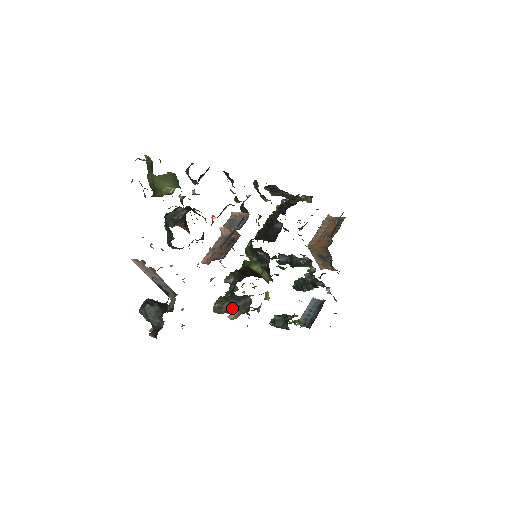
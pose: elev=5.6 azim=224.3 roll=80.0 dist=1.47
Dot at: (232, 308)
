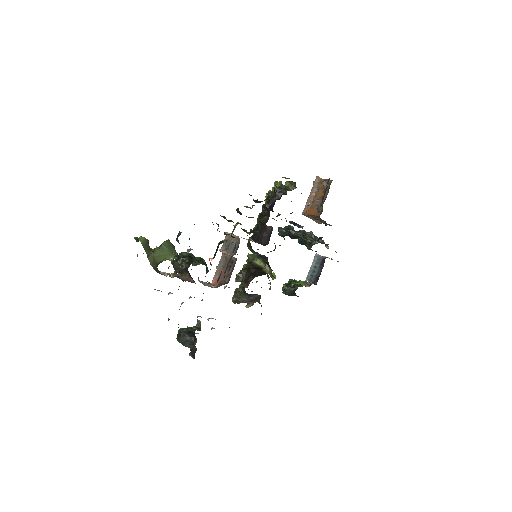
Dot at: (247, 301)
